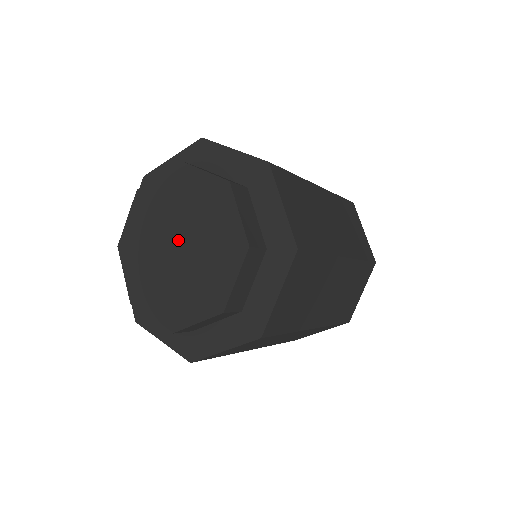
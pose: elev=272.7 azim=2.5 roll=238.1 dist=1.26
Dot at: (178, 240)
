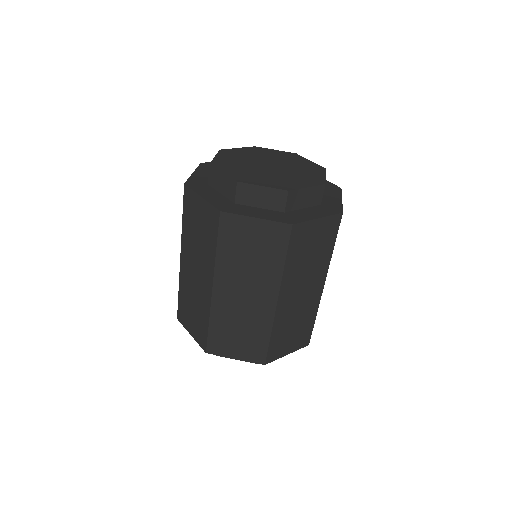
Dot at: (270, 164)
